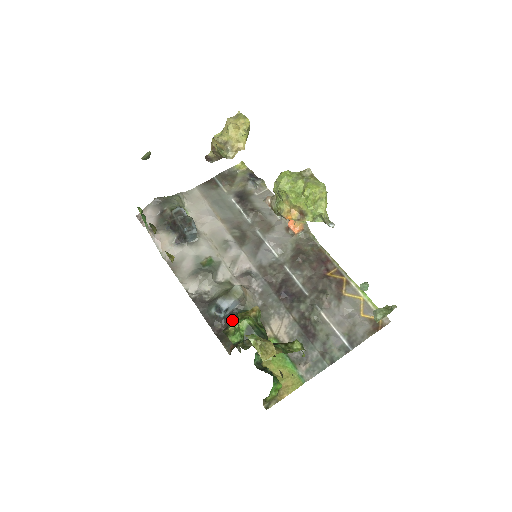
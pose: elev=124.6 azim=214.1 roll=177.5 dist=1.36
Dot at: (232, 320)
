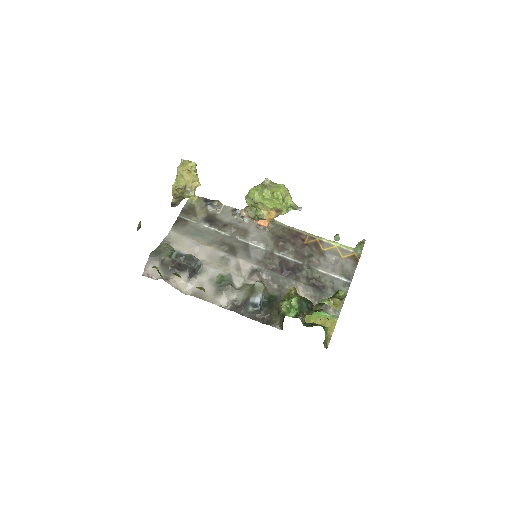
Dot at: (282, 304)
